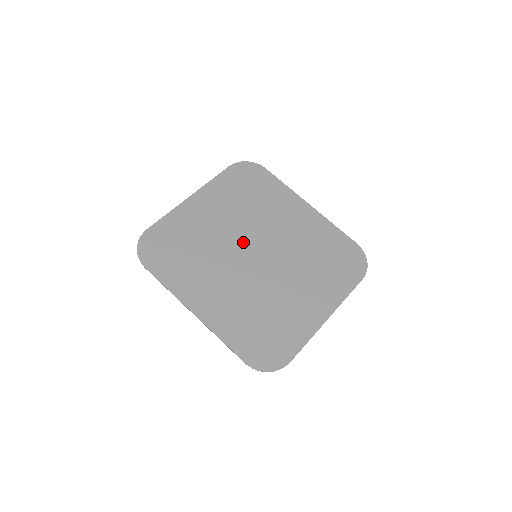
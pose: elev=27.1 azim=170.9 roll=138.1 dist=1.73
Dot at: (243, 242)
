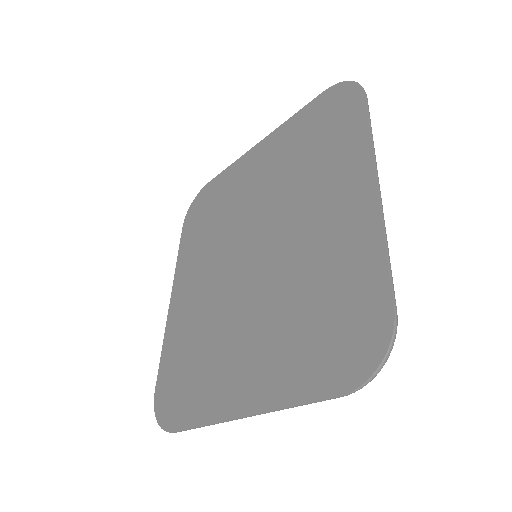
Dot at: (253, 228)
